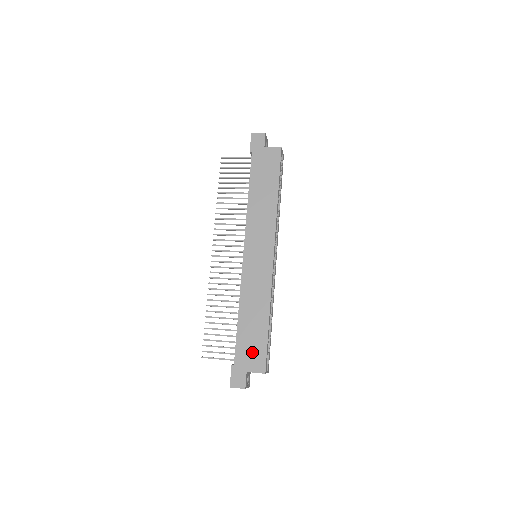
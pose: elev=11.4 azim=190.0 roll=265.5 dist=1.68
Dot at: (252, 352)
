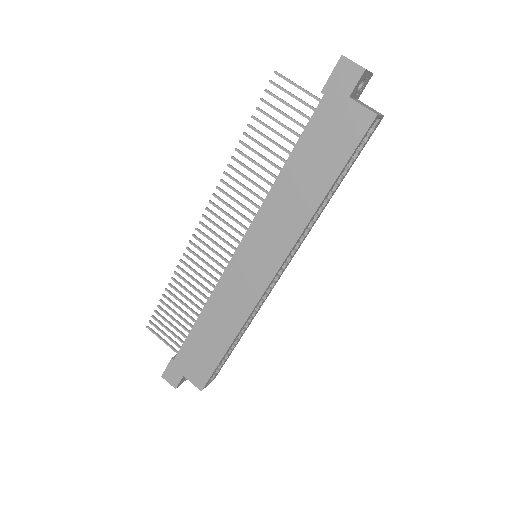
Dot at: (197, 363)
